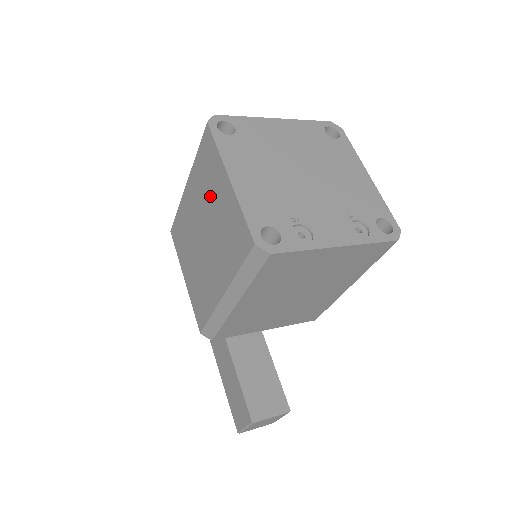
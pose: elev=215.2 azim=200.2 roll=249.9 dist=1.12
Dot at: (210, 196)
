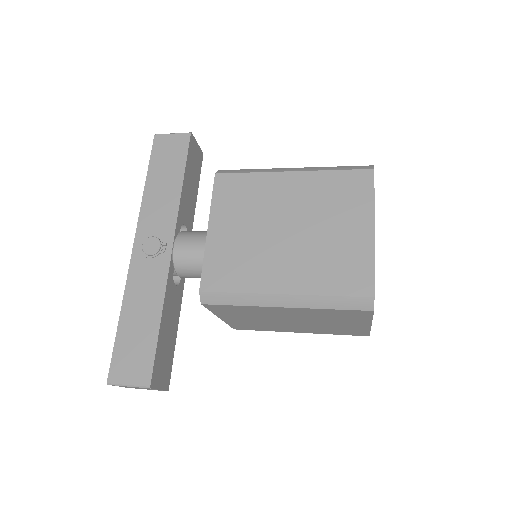
Dot at: (331, 215)
